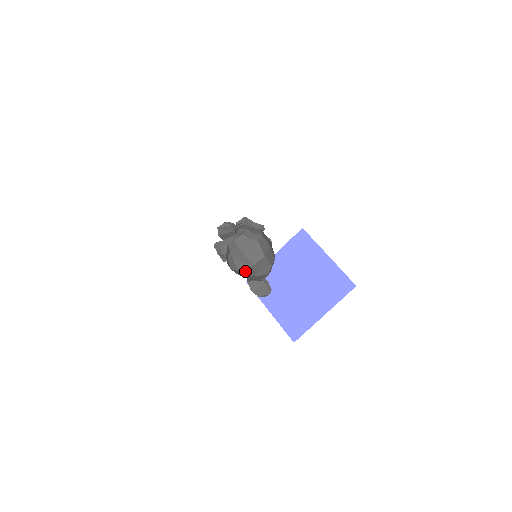
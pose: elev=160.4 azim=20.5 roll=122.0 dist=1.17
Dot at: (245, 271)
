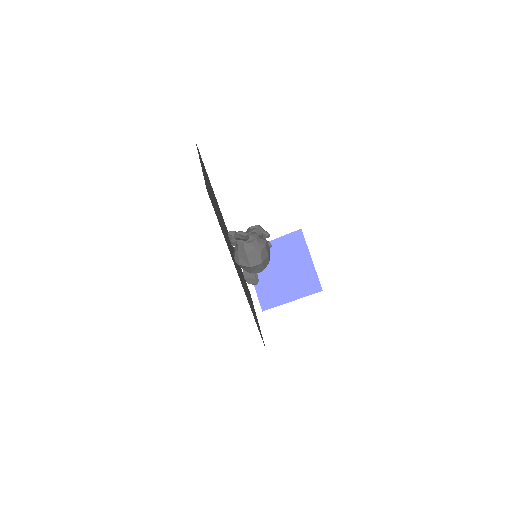
Dot at: (244, 267)
